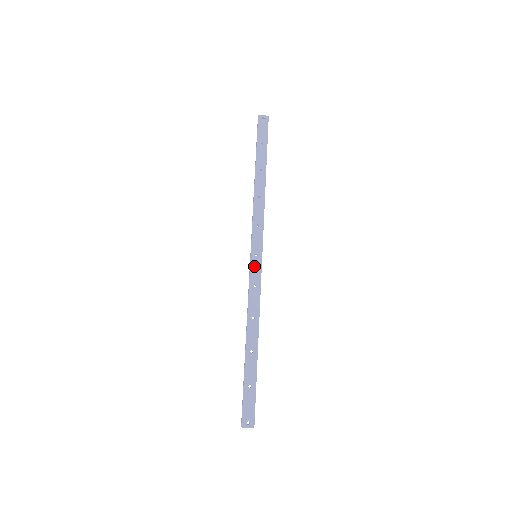
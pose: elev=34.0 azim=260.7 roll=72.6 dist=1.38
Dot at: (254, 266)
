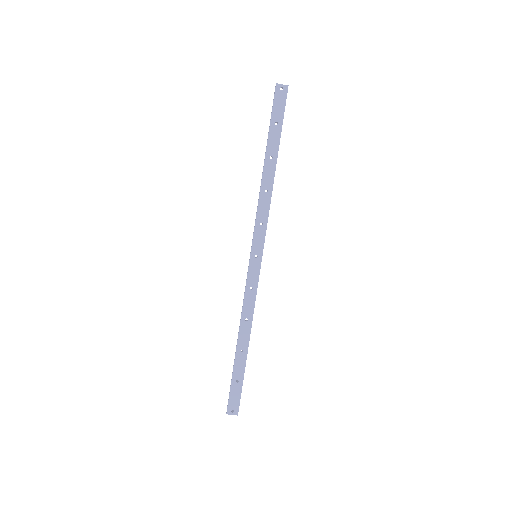
Dot at: (252, 268)
